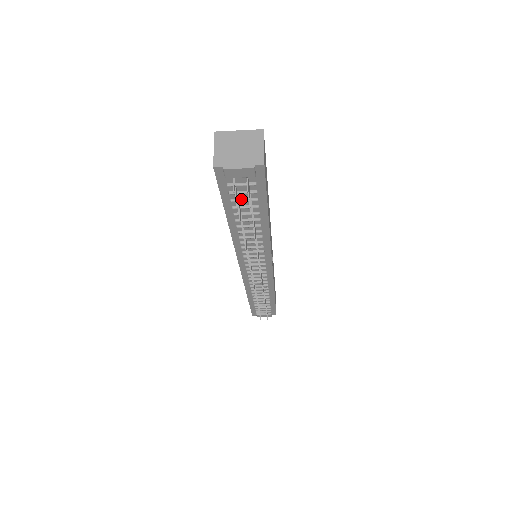
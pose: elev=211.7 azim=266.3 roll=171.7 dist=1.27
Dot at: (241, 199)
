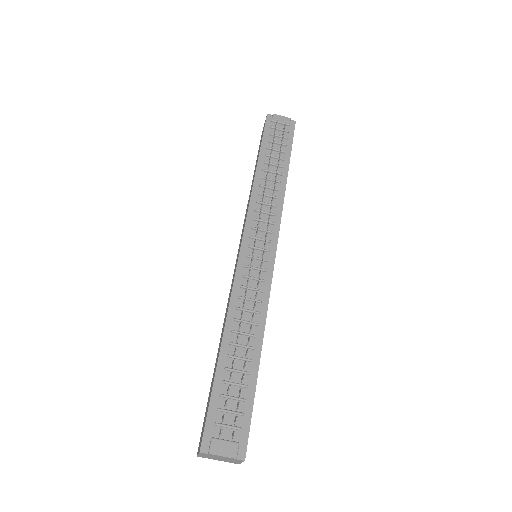
Dot at: (275, 142)
